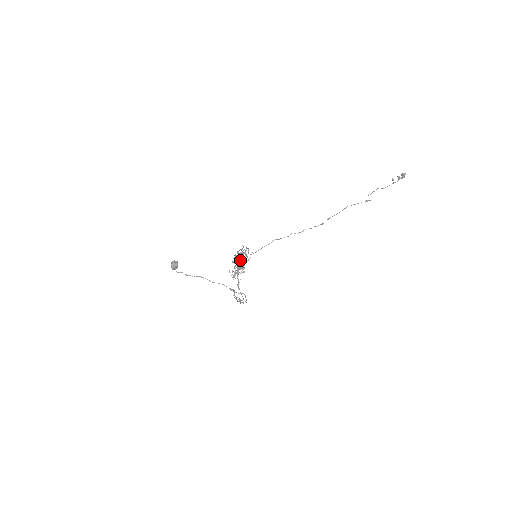
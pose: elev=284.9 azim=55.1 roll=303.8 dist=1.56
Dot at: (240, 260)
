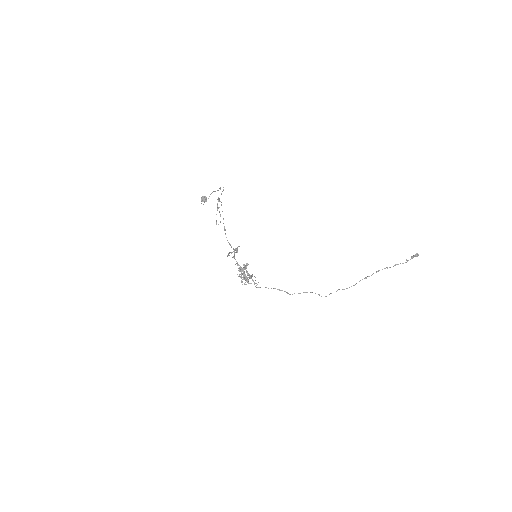
Dot at: (244, 278)
